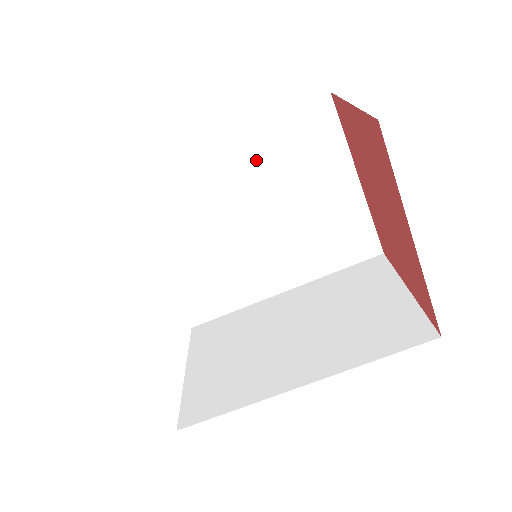
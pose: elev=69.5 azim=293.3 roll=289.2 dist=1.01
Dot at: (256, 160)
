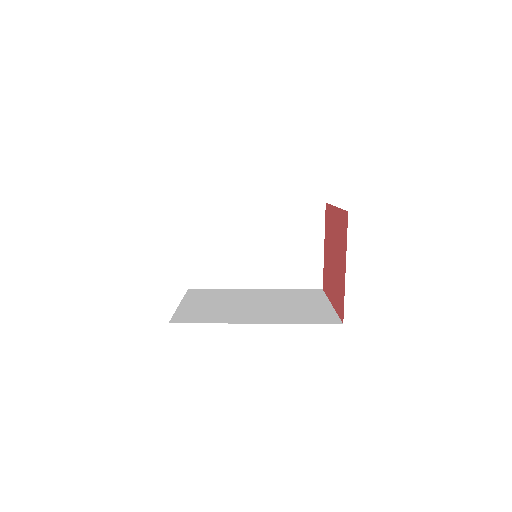
Dot at: occluded
